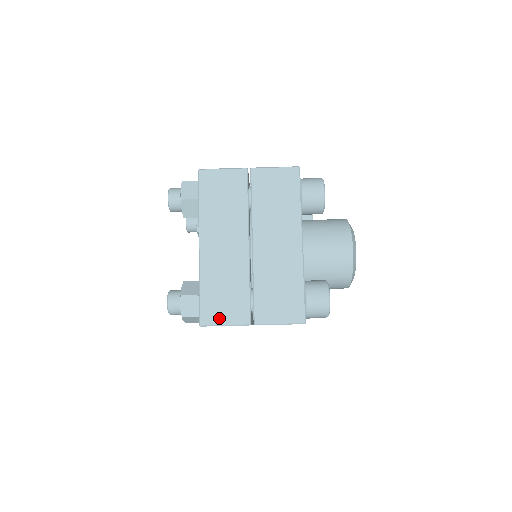
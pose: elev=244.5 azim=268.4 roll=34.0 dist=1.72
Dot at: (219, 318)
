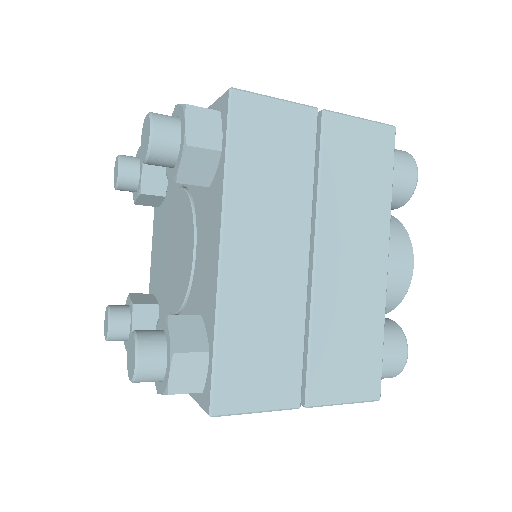
Dot at: occluded
